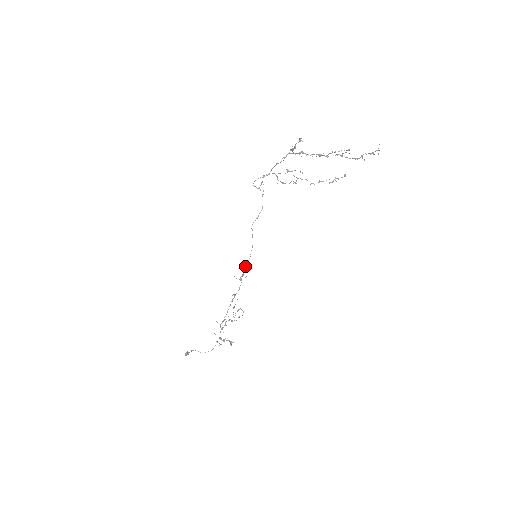
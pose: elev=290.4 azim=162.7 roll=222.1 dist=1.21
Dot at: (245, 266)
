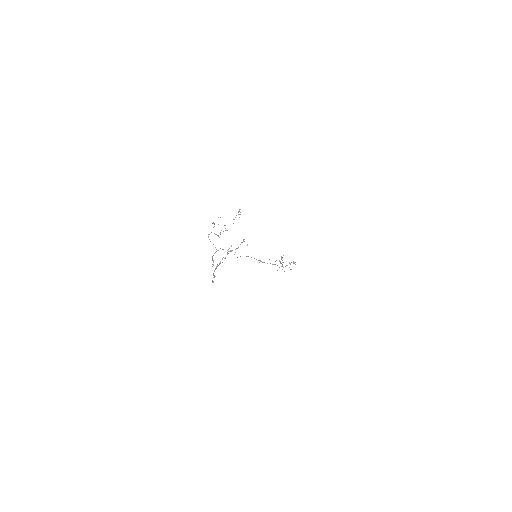
Dot at: occluded
